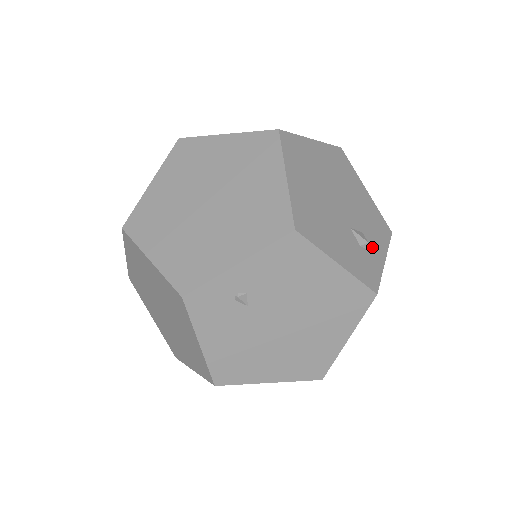
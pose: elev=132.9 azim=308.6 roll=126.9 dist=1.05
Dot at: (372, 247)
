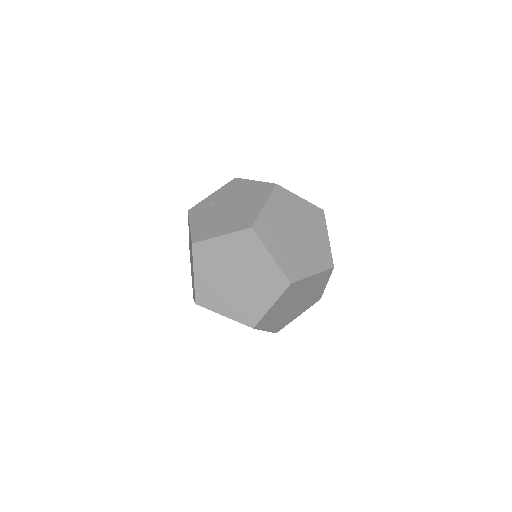
Dot at: occluded
